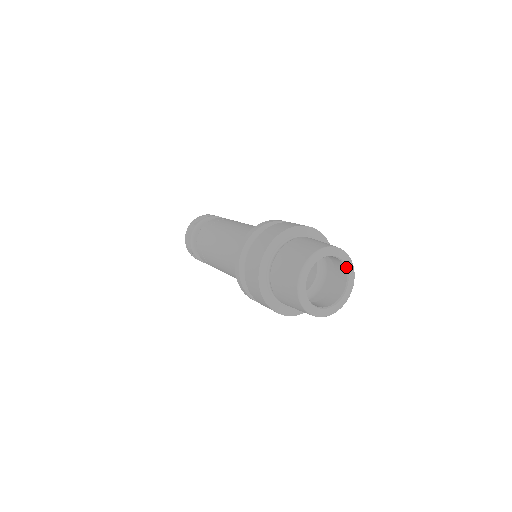
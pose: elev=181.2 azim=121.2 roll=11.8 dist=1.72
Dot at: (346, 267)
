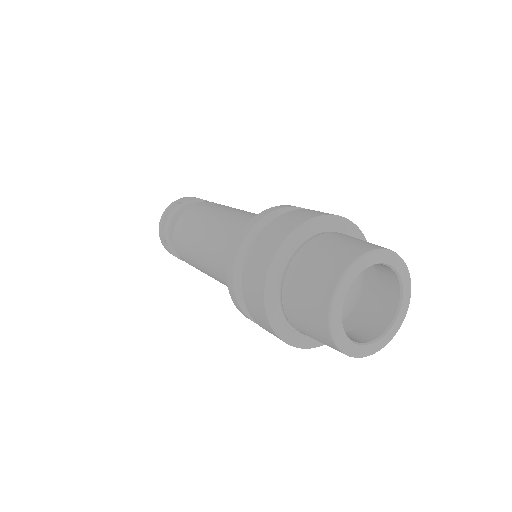
Dot at: (402, 290)
